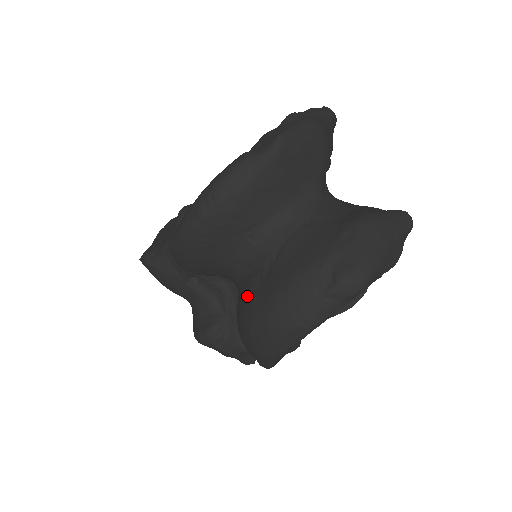
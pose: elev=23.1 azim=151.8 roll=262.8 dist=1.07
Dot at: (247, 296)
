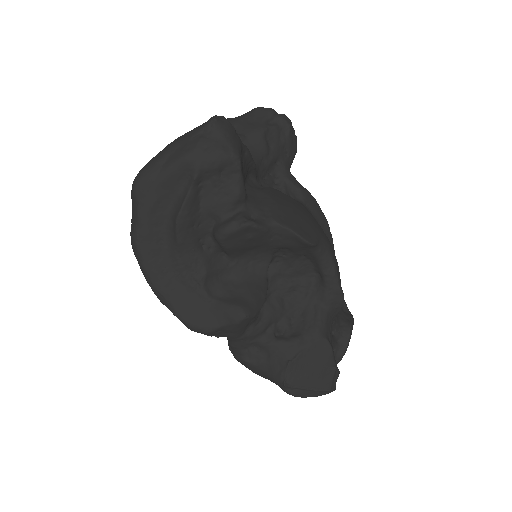
Dot at: occluded
